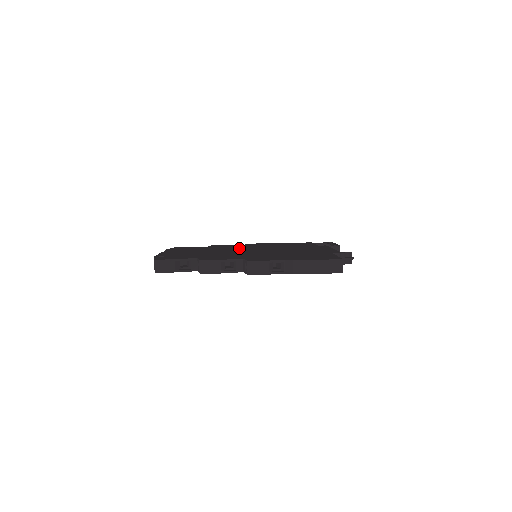
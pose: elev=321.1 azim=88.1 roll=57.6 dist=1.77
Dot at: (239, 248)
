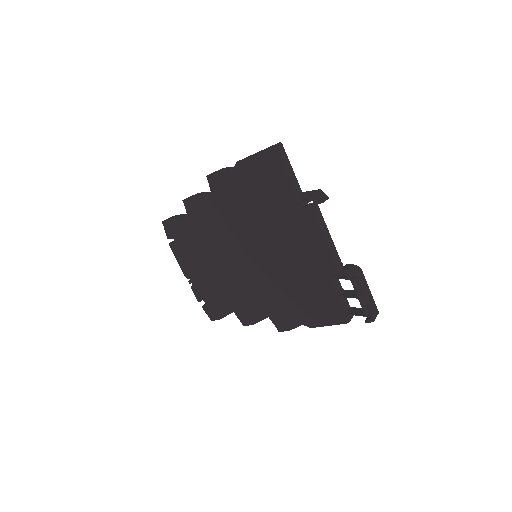
Dot at: occluded
